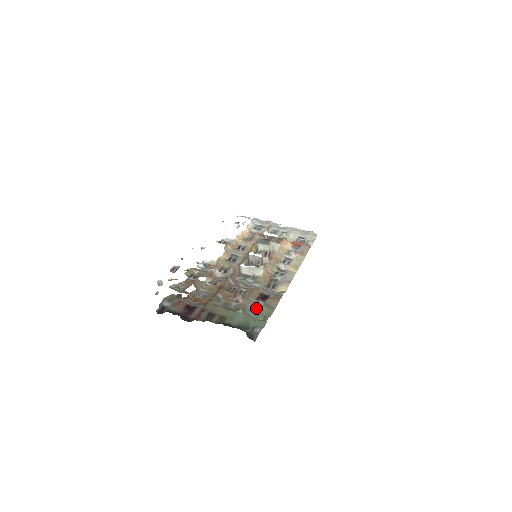
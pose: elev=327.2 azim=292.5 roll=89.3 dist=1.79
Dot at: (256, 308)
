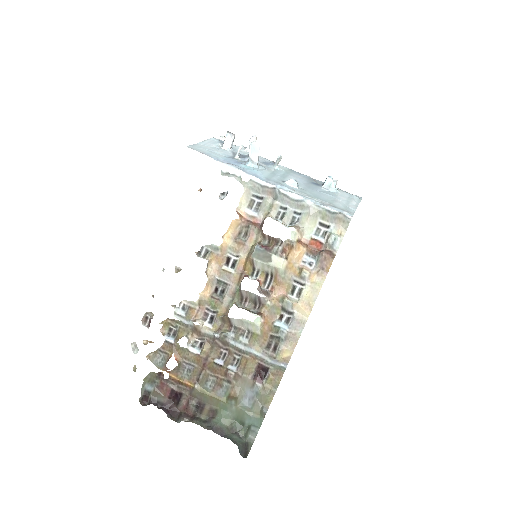
Dot at: (252, 393)
